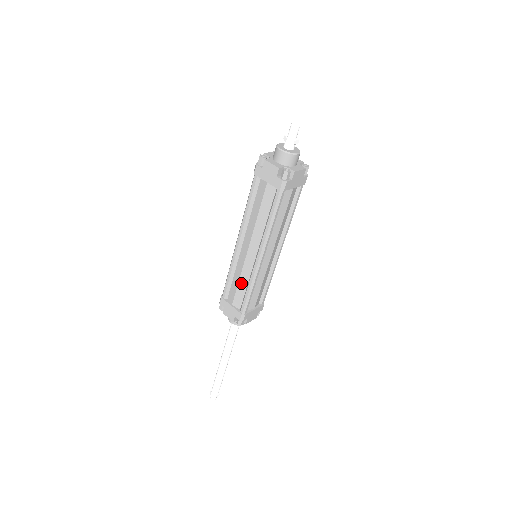
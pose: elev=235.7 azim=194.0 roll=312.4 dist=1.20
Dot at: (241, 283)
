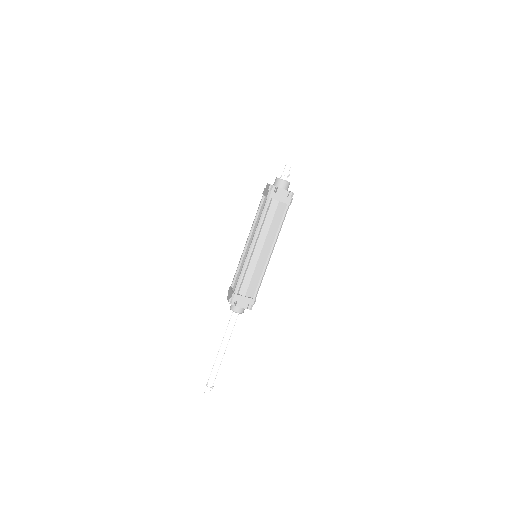
Dot at: (240, 270)
